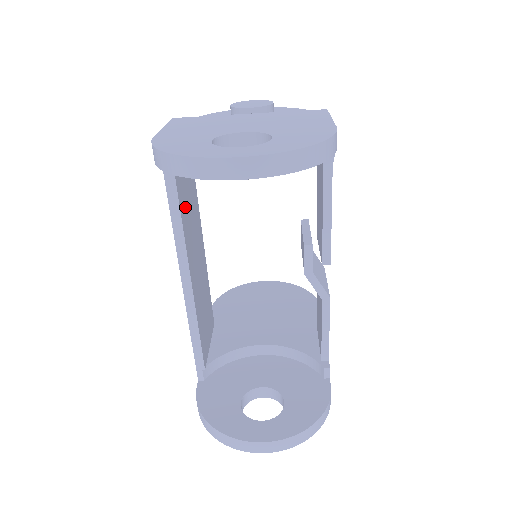
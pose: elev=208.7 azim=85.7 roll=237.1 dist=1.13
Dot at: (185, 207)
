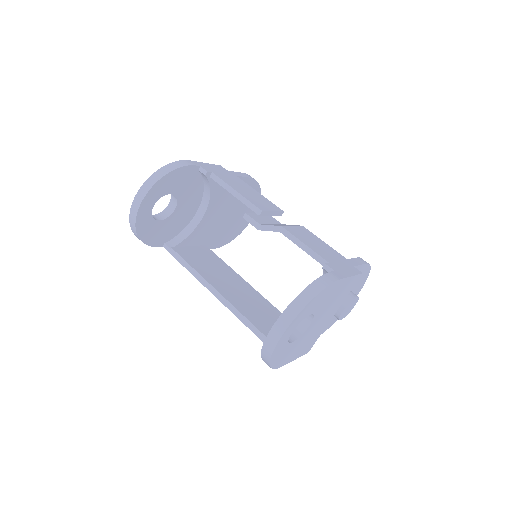
Dot at: (197, 263)
